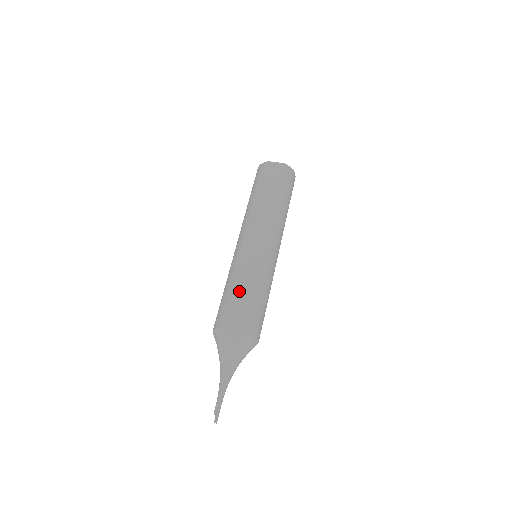
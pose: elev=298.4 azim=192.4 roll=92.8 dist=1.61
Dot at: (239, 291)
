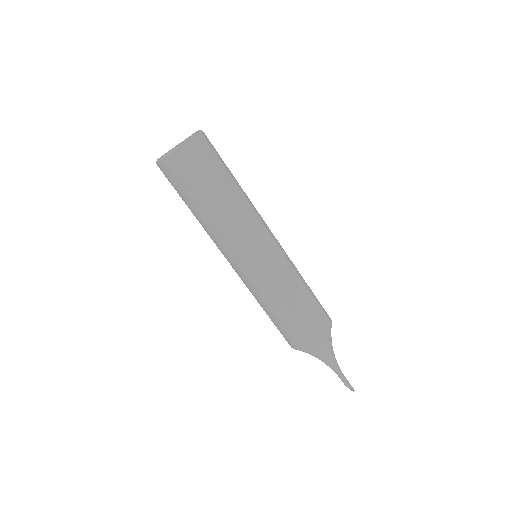
Dot at: (296, 305)
